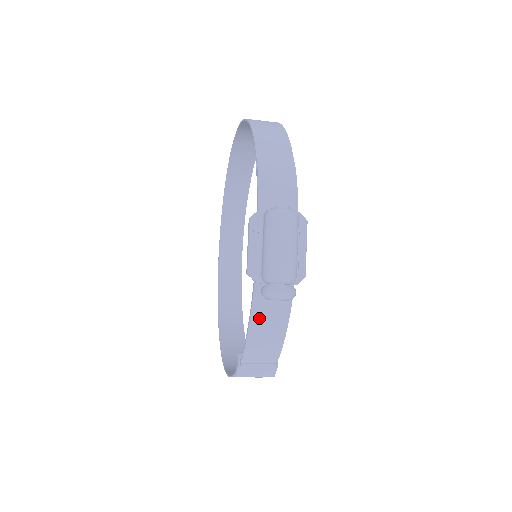
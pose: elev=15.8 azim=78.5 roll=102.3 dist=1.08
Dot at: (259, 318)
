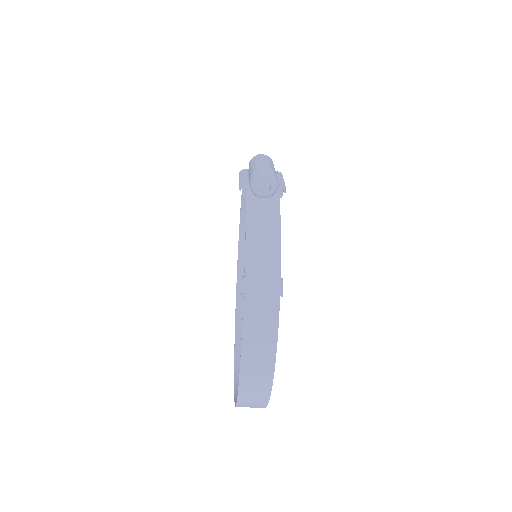
Dot at: (254, 218)
